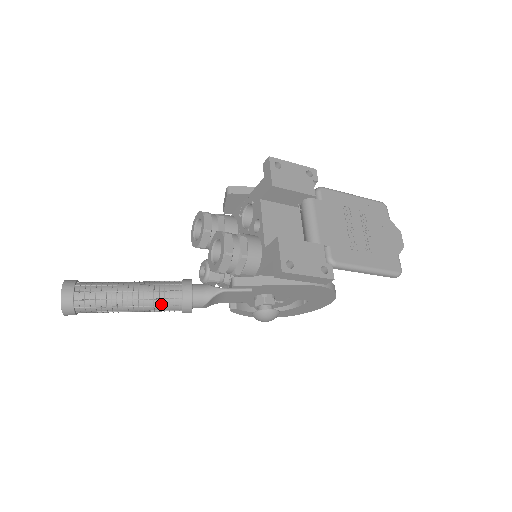
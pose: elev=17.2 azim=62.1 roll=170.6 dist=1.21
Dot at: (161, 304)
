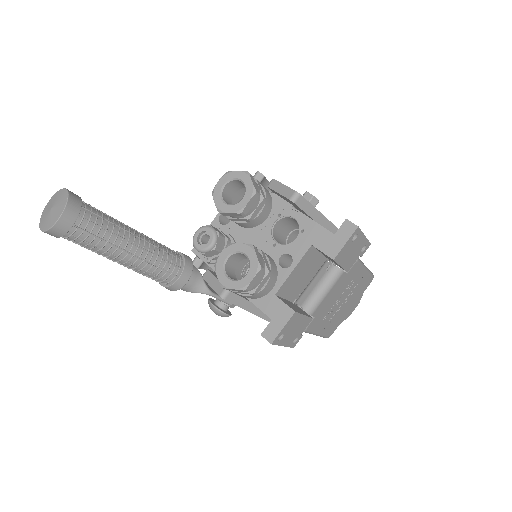
Dot at: (149, 276)
